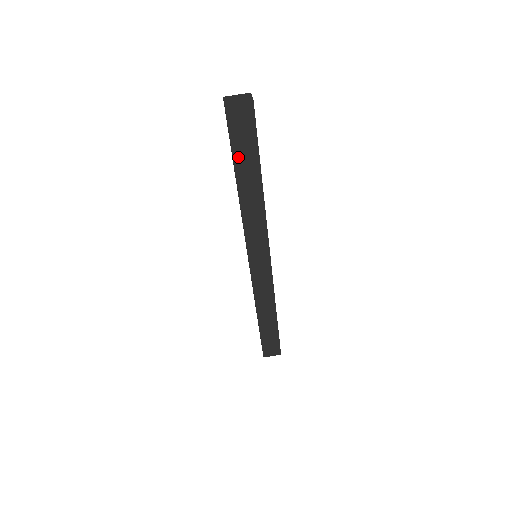
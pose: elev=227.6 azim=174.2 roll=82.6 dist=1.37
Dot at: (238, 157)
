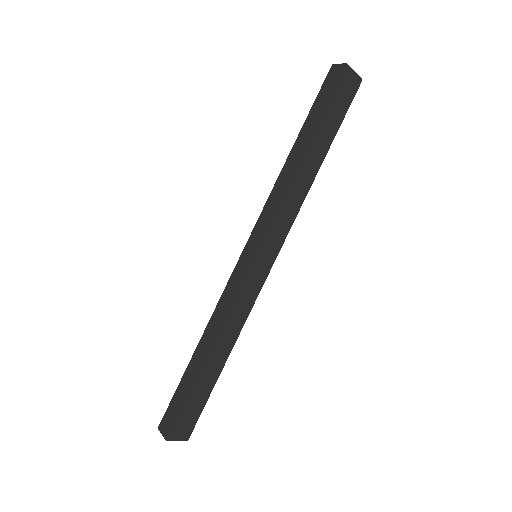
Dot at: (325, 120)
